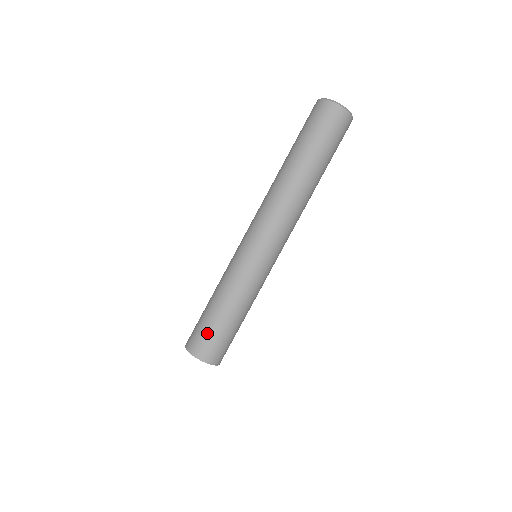
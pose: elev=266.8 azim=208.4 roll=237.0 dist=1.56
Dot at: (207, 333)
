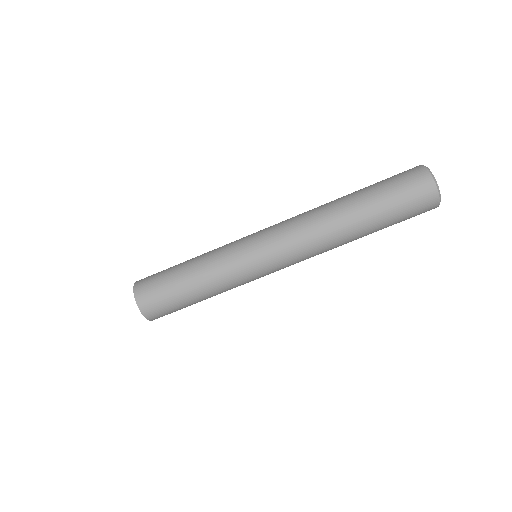
Dot at: (162, 289)
